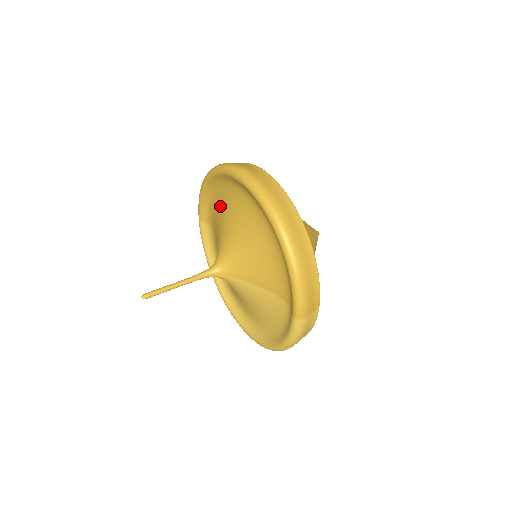
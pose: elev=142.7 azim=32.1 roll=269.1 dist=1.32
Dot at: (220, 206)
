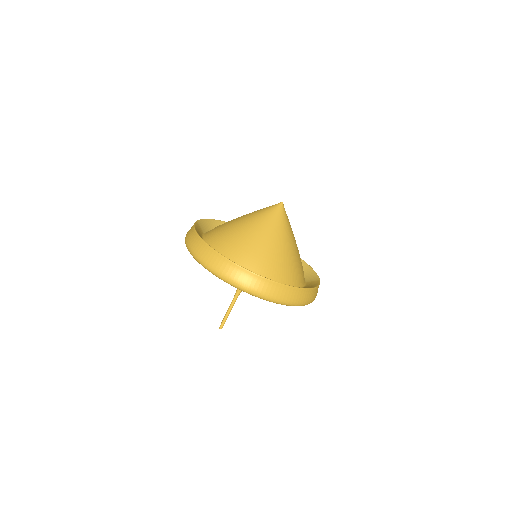
Dot at: occluded
